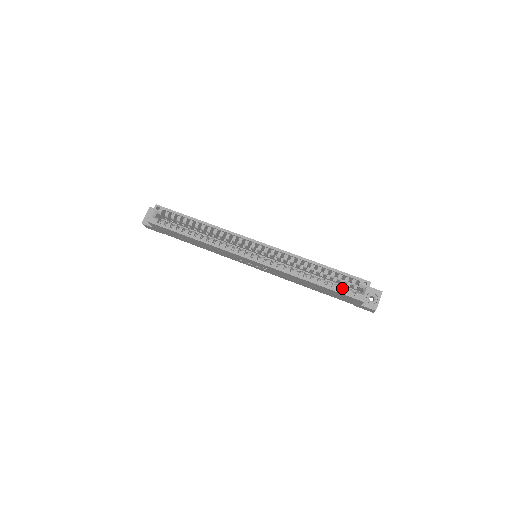
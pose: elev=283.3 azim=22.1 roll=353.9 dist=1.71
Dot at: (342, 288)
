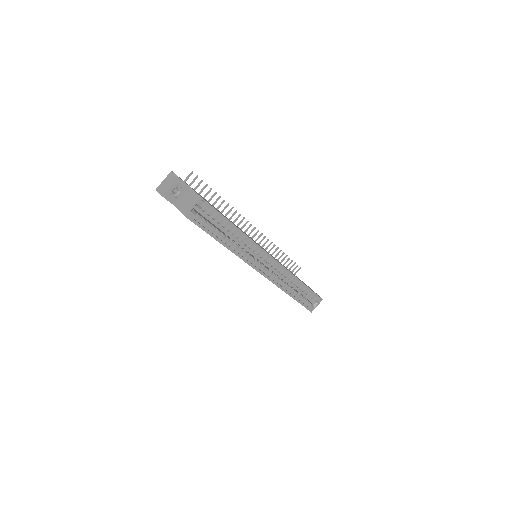
Dot at: (305, 301)
